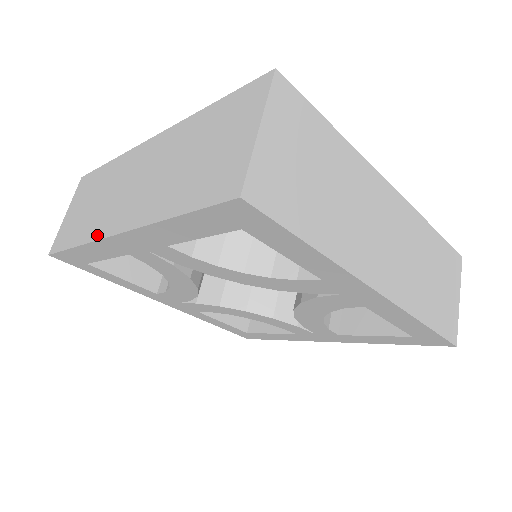
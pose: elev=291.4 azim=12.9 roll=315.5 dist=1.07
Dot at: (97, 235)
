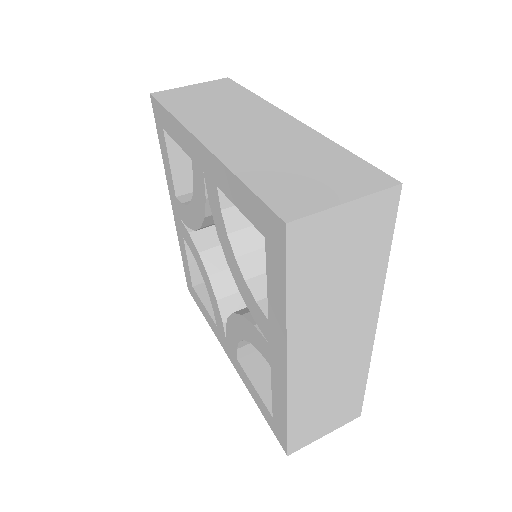
Dot at: (190, 125)
